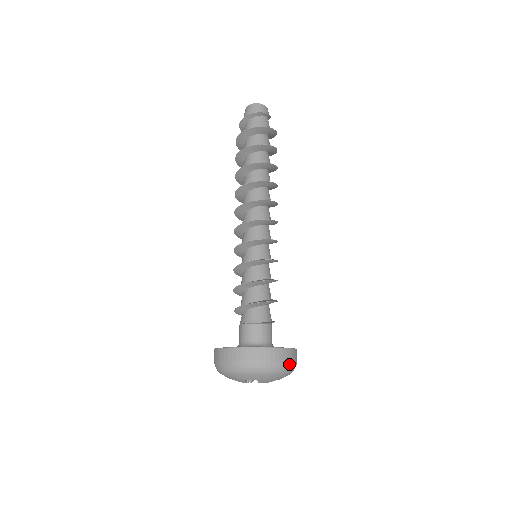
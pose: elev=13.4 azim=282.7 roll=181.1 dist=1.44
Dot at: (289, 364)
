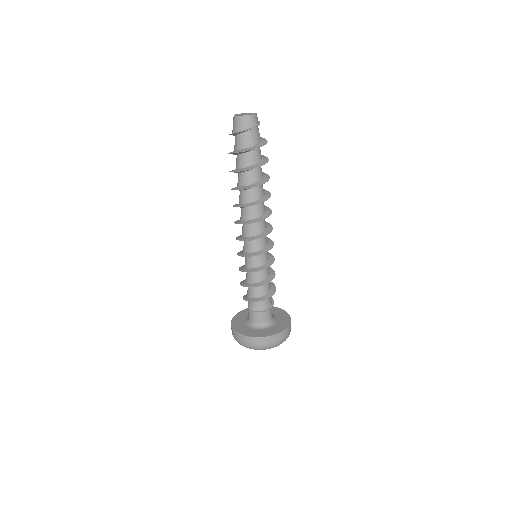
Dot at: (287, 337)
